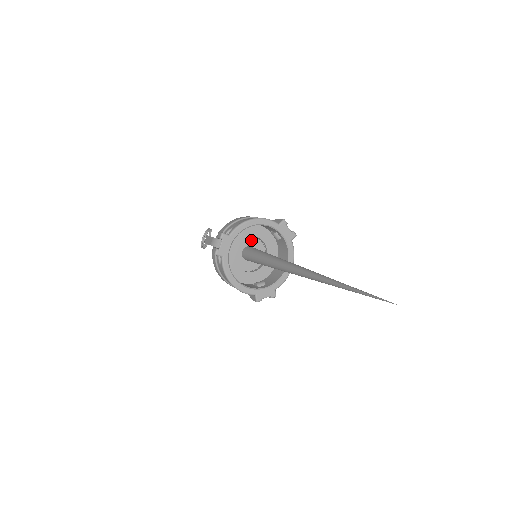
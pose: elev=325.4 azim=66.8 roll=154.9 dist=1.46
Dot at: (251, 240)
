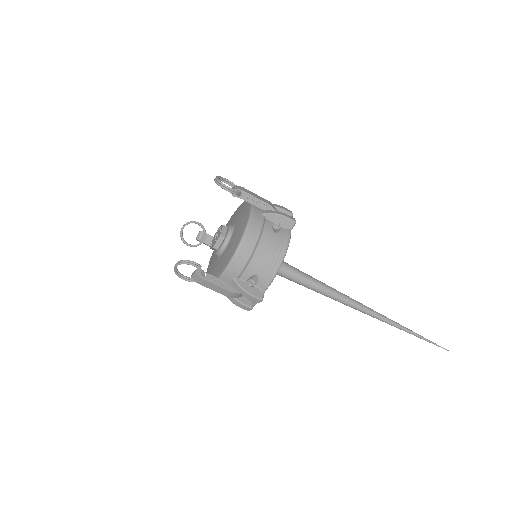
Dot at: occluded
